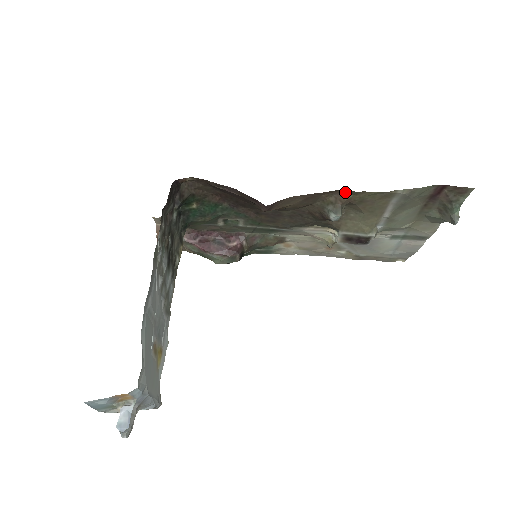
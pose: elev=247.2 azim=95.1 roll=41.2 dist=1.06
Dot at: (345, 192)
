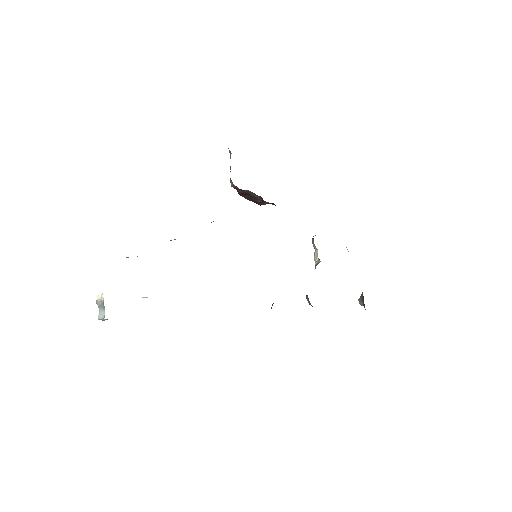
Dot at: occluded
